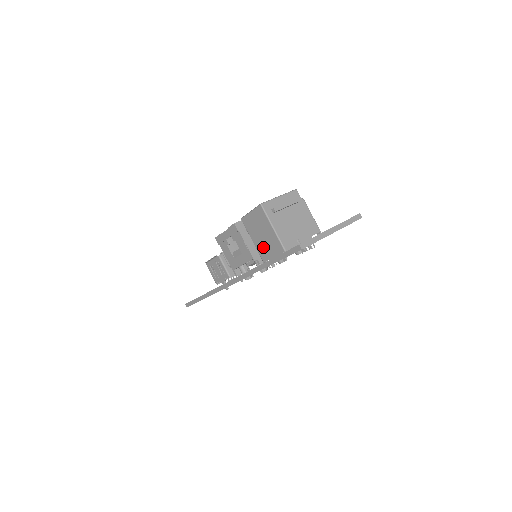
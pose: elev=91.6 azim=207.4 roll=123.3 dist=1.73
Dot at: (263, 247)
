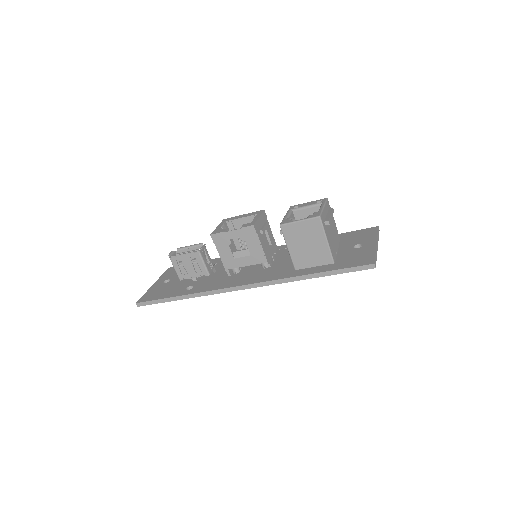
Dot at: (302, 256)
